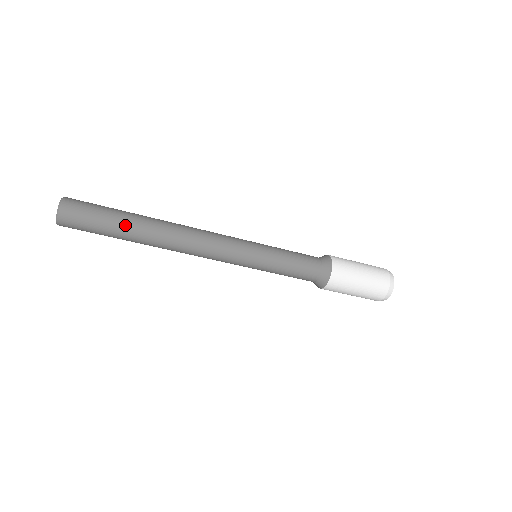
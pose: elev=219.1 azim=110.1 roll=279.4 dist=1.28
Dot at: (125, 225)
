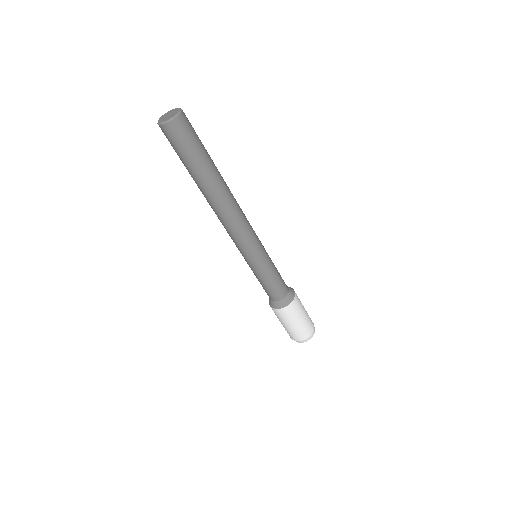
Dot at: (198, 173)
